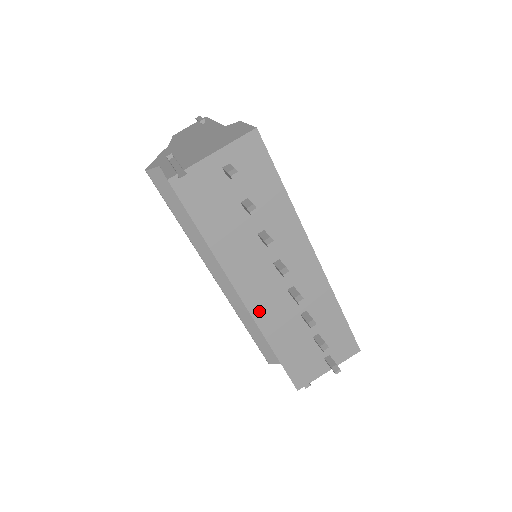
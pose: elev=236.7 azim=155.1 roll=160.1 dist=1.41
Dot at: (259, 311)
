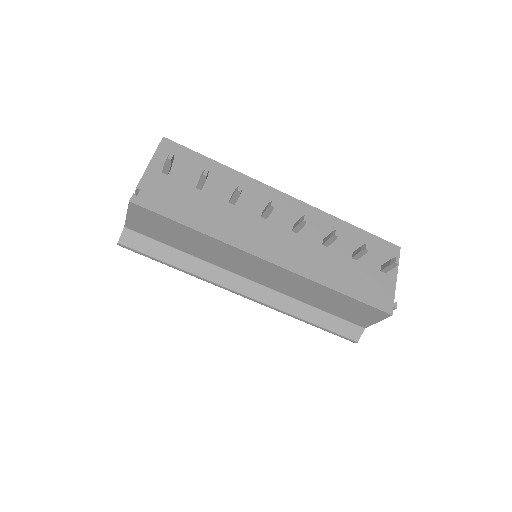
Dot at: (288, 262)
